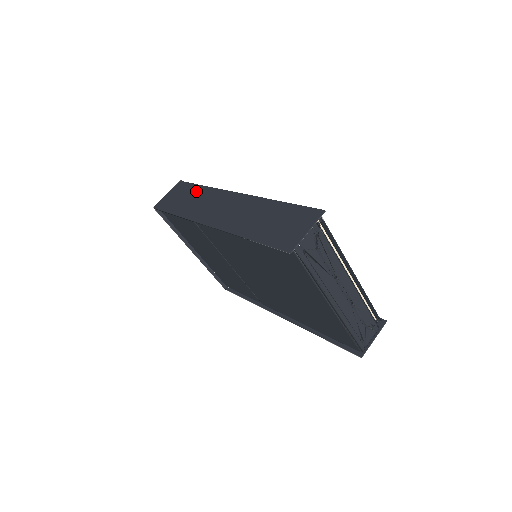
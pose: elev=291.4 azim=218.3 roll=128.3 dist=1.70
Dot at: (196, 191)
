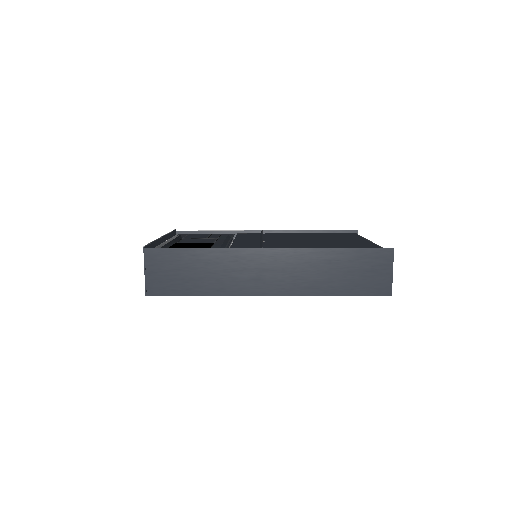
Dot at: (197, 259)
